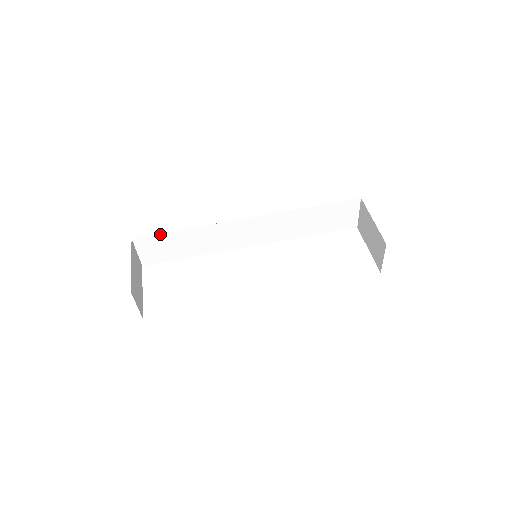
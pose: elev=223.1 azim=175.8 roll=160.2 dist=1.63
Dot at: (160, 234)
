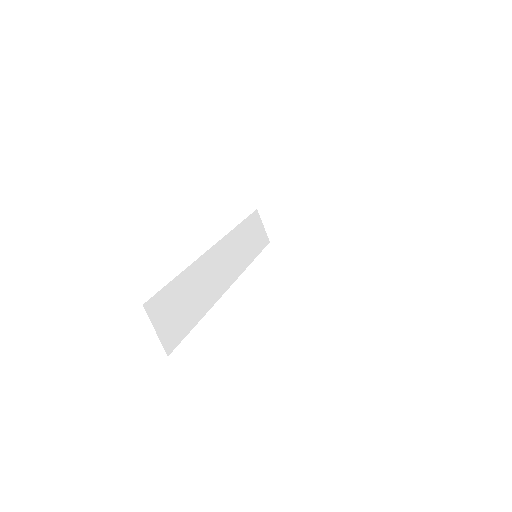
Dot at: (164, 289)
